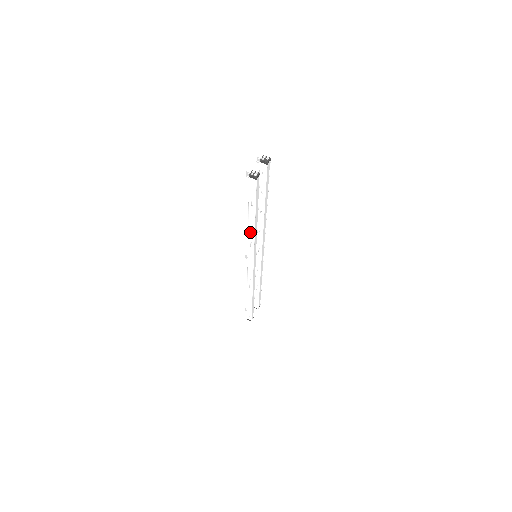
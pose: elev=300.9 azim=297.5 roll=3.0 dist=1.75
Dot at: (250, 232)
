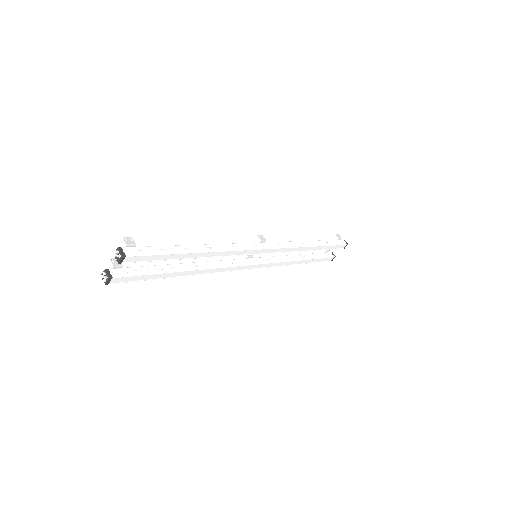
Dot at: occluded
